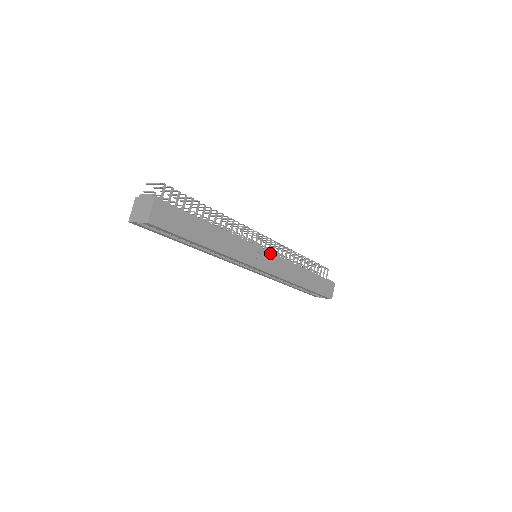
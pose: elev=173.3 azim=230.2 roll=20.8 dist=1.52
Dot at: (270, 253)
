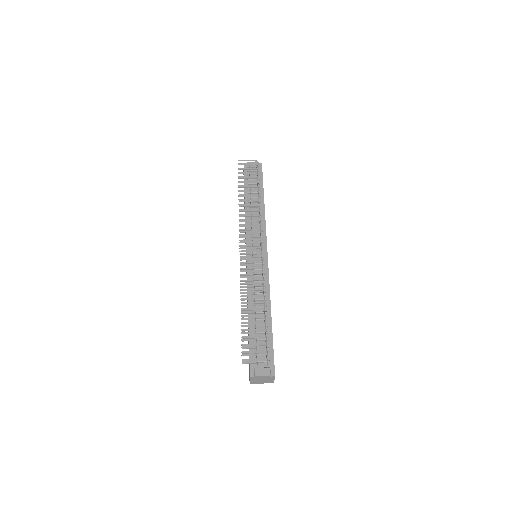
Dot at: occluded
